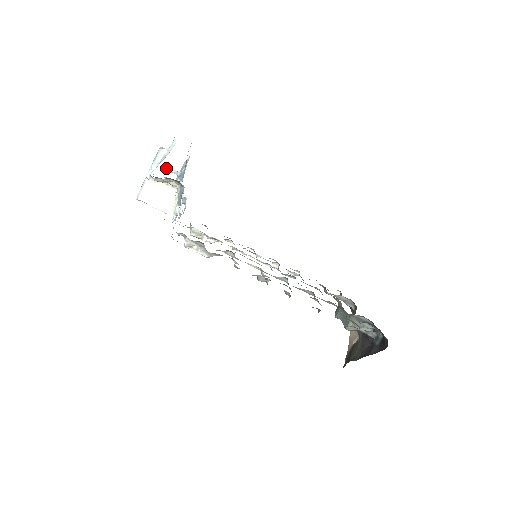
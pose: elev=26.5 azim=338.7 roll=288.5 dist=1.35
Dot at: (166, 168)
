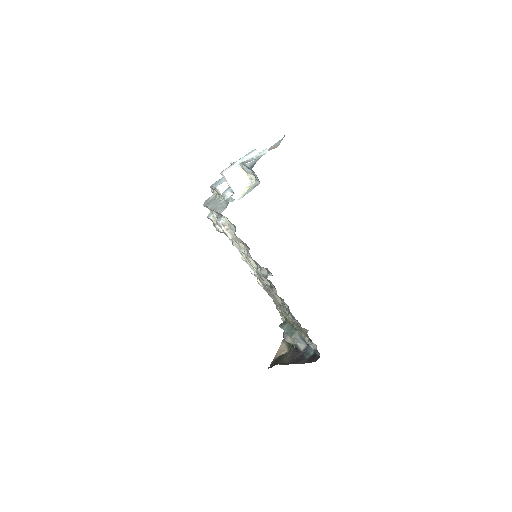
Dot at: (231, 162)
